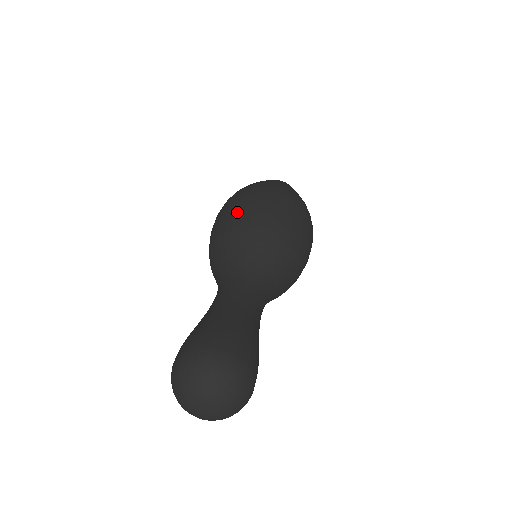
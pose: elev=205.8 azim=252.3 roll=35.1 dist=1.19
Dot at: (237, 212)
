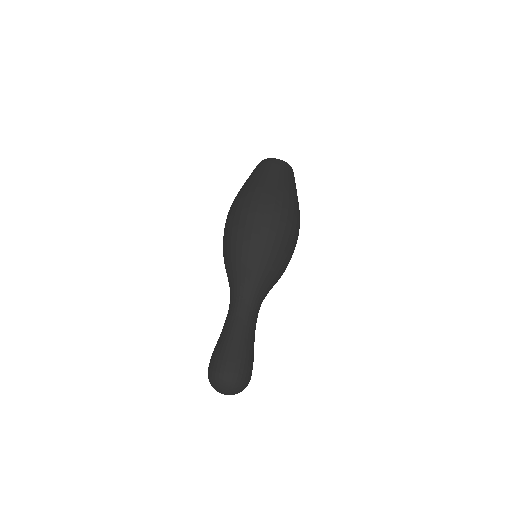
Dot at: (225, 243)
